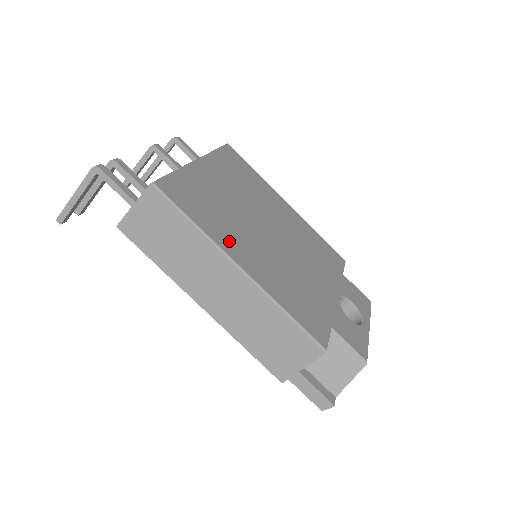
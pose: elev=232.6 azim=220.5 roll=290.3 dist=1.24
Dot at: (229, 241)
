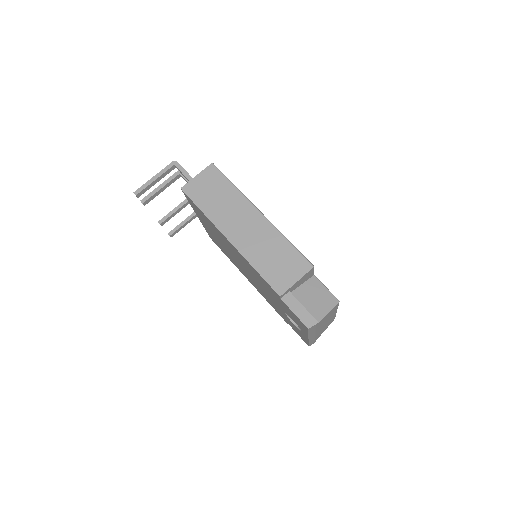
Dot at: occluded
